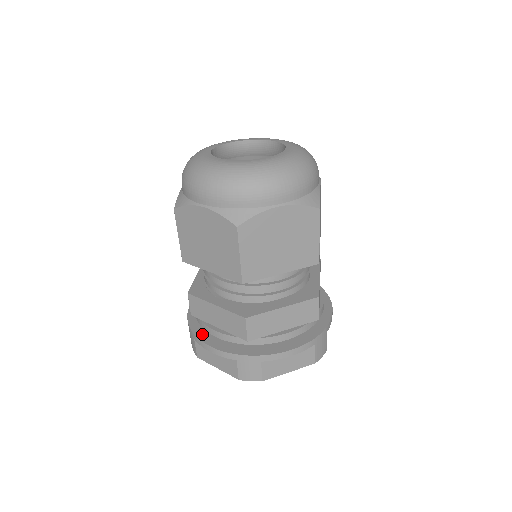
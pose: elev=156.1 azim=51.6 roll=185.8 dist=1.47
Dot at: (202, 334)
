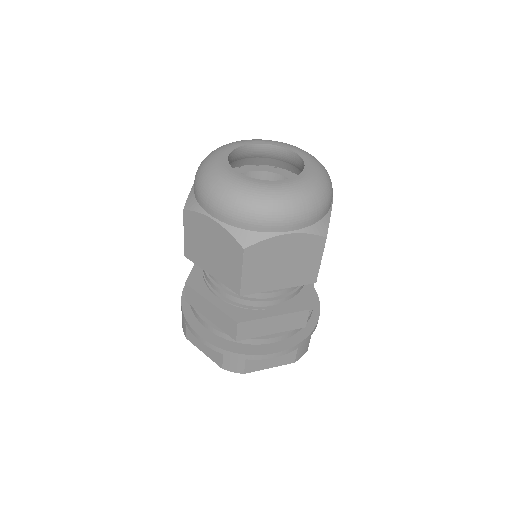
Dot at: (254, 350)
